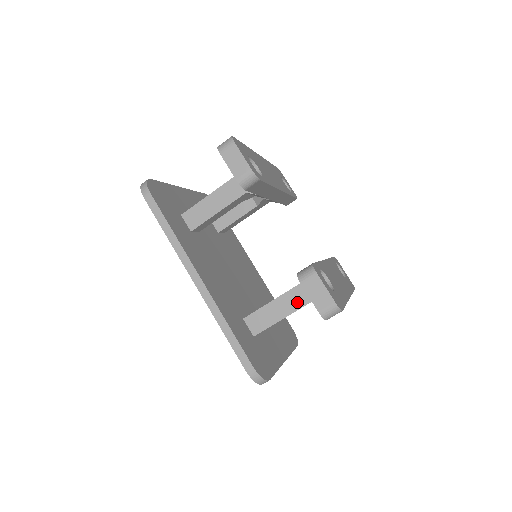
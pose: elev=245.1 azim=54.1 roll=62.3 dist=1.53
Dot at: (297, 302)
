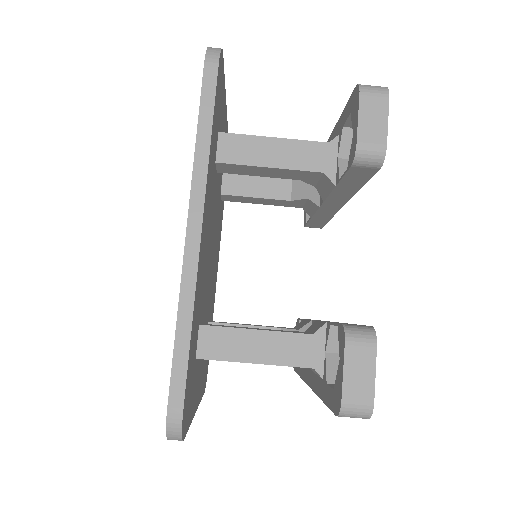
Dot at: (288, 355)
